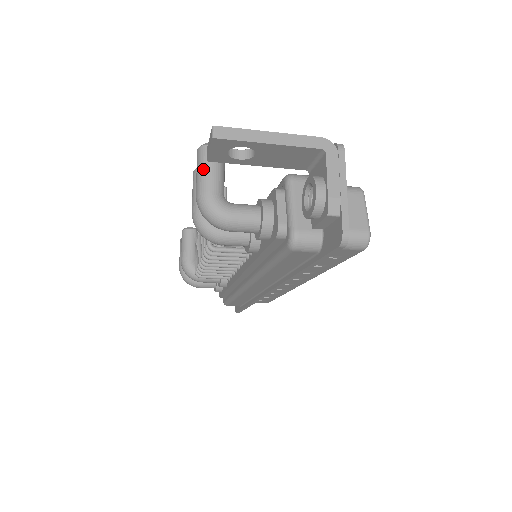
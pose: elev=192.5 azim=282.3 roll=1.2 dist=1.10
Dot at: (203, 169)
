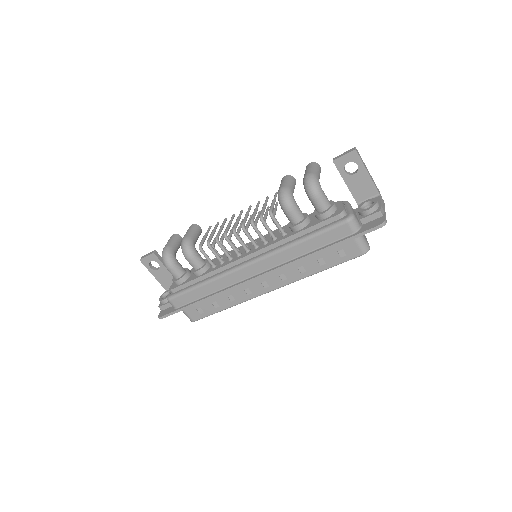
Dot at: (315, 168)
